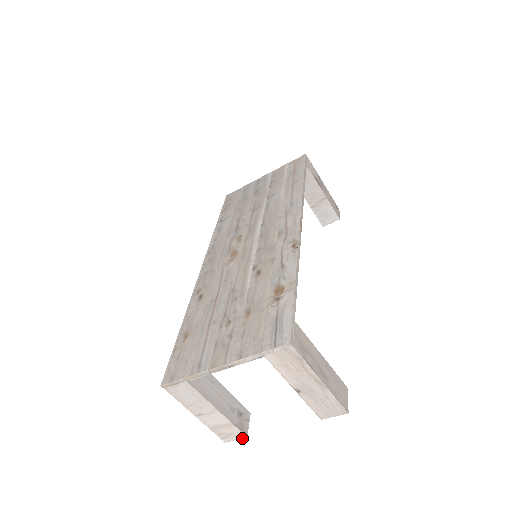
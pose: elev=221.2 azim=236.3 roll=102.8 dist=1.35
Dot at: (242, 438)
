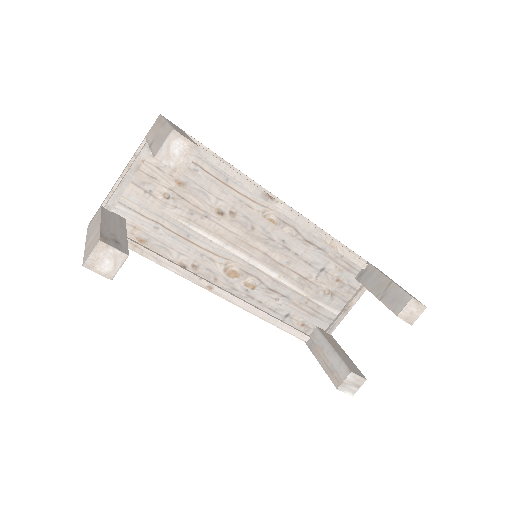
Dot at: (96, 246)
